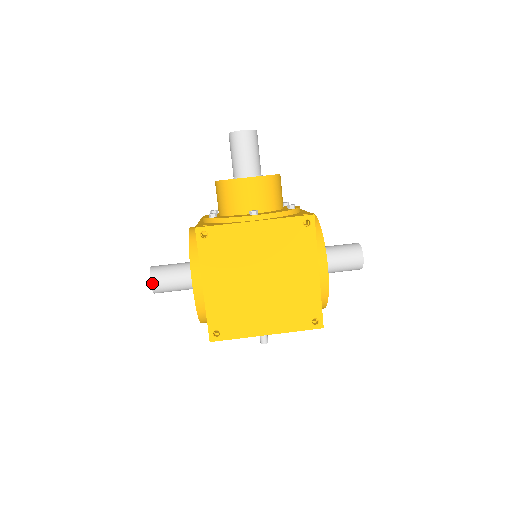
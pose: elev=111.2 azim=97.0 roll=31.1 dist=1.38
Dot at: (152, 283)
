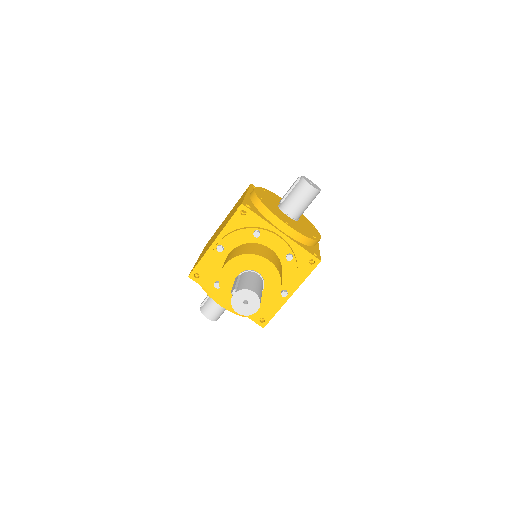
Dot at: (218, 318)
